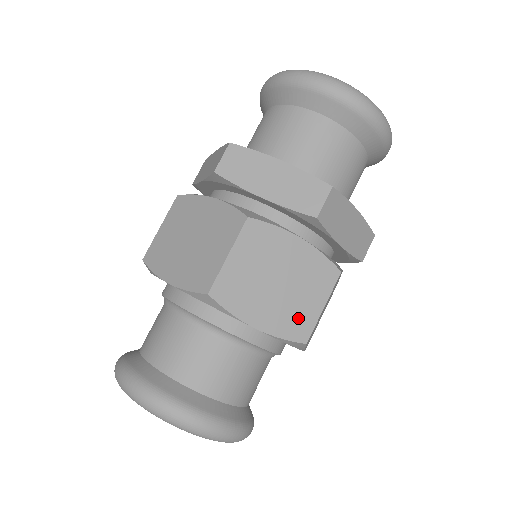
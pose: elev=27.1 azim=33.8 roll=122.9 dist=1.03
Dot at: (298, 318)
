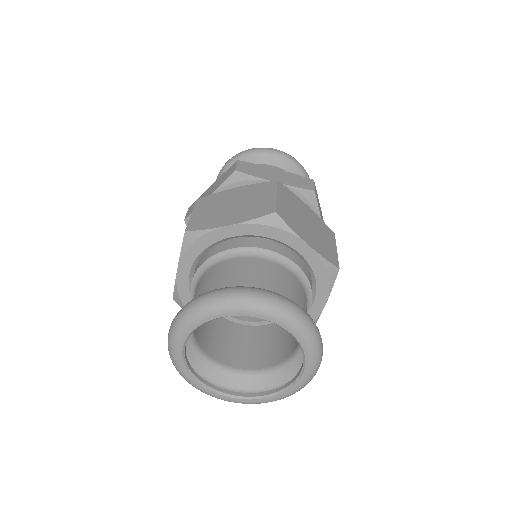
Dot at: (259, 208)
